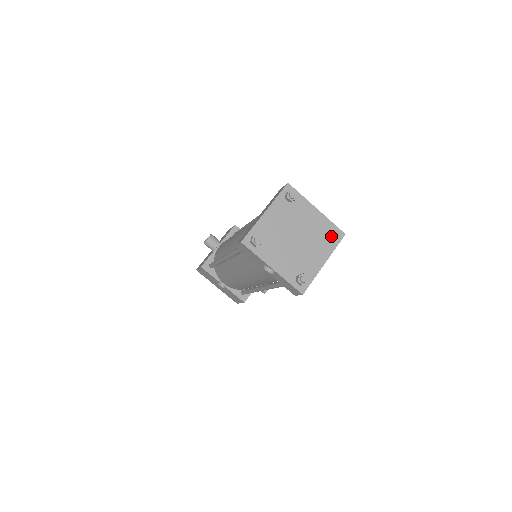
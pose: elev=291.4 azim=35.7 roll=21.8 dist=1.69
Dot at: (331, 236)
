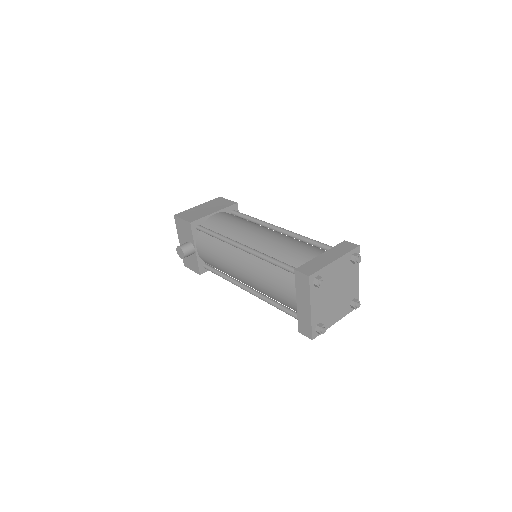
Dot at: occluded
